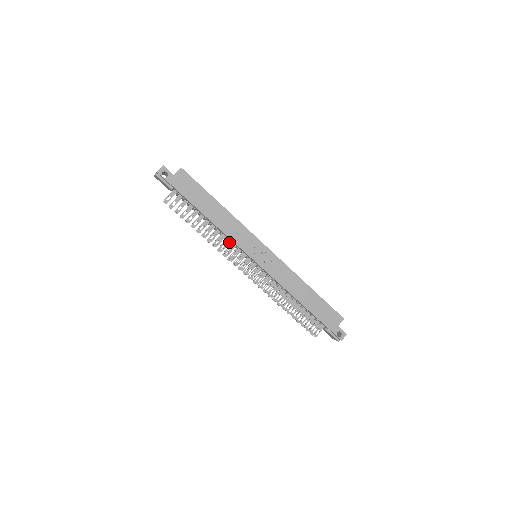
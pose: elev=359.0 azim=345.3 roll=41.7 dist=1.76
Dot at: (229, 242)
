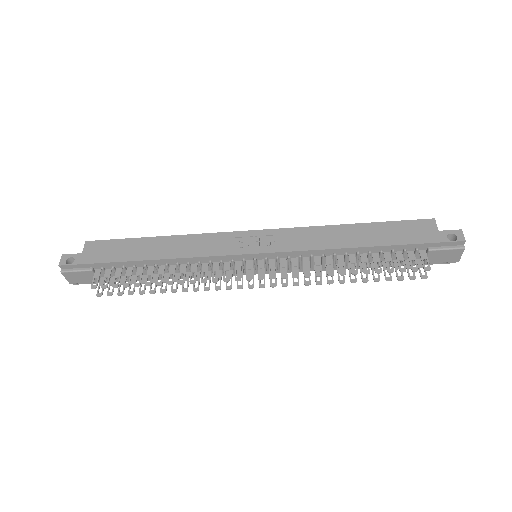
Dot at: (207, 266)
